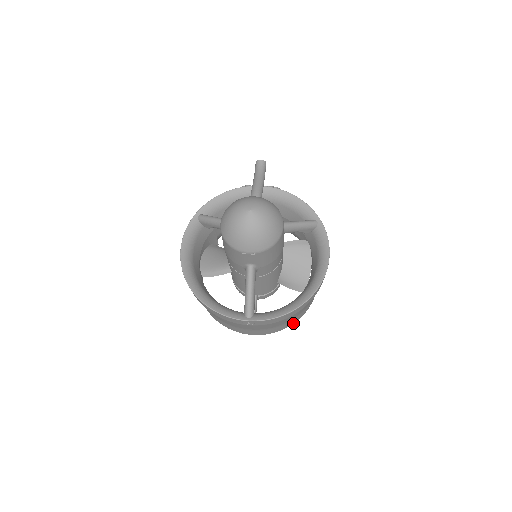
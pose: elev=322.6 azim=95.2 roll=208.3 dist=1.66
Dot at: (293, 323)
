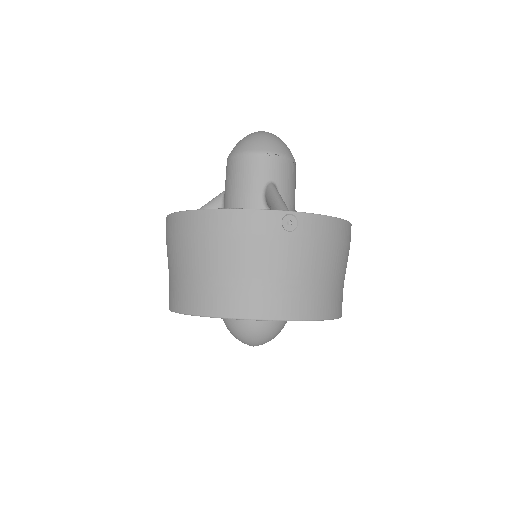
Dot at: (332, 317)
